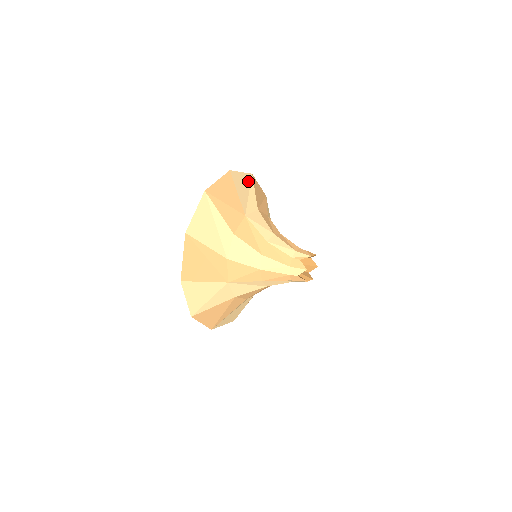
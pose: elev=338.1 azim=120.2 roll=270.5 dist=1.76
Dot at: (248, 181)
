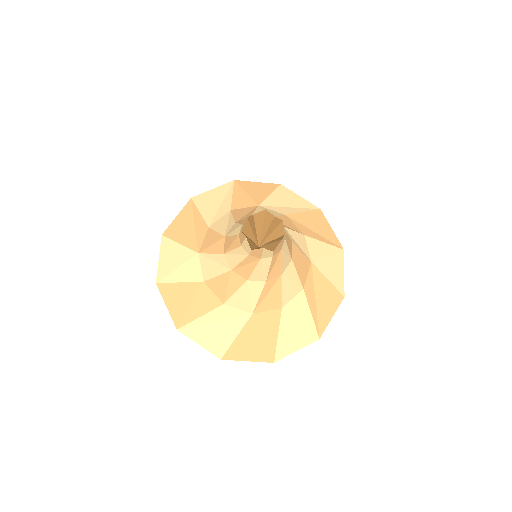
Dot at: (304, 205)
